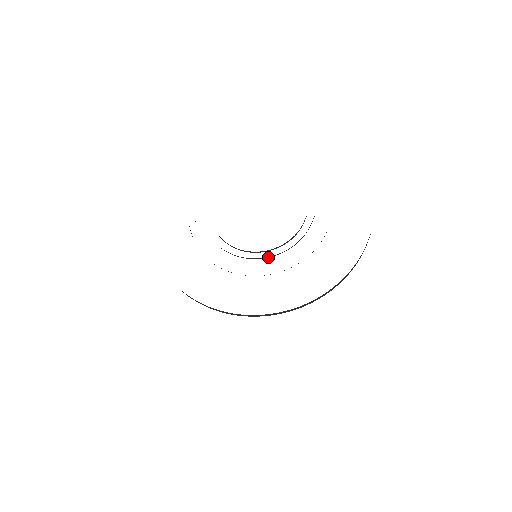
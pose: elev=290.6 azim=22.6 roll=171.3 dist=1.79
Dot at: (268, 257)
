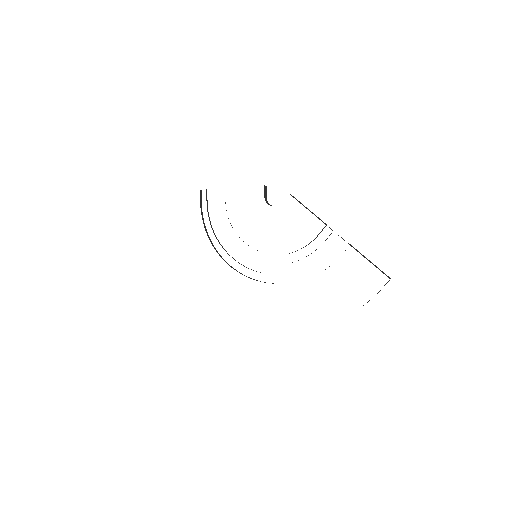
Dot at: occluded
